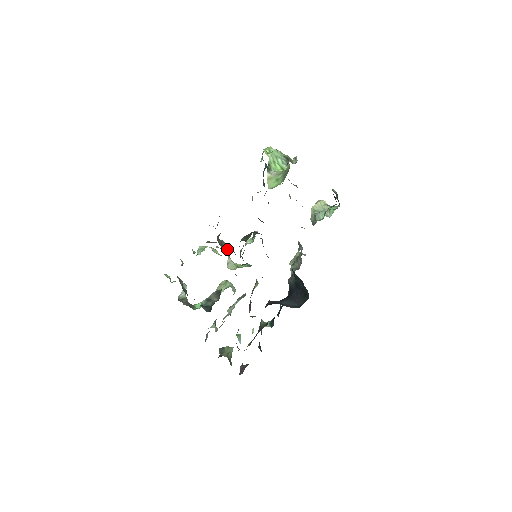
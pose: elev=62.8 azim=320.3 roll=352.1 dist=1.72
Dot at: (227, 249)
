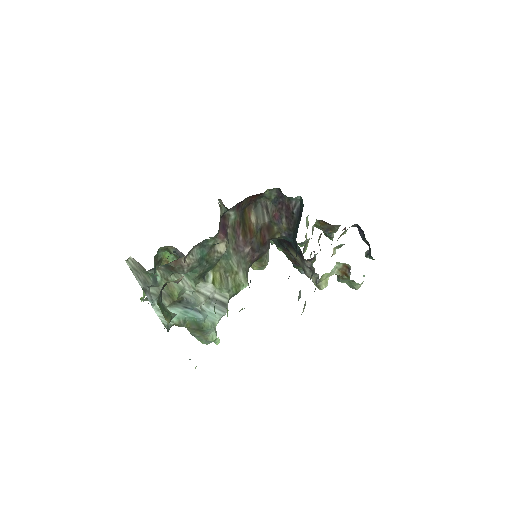
Dot at: occluded
